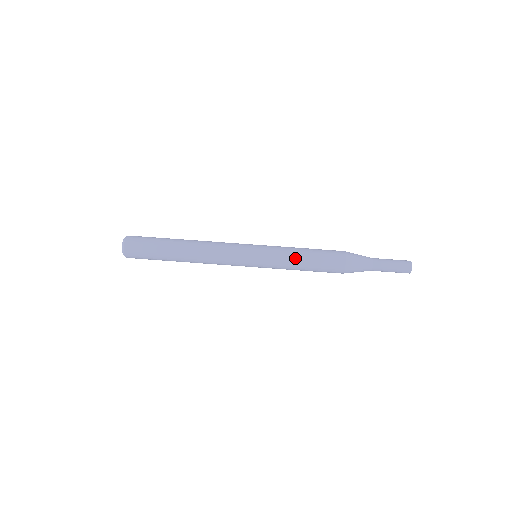
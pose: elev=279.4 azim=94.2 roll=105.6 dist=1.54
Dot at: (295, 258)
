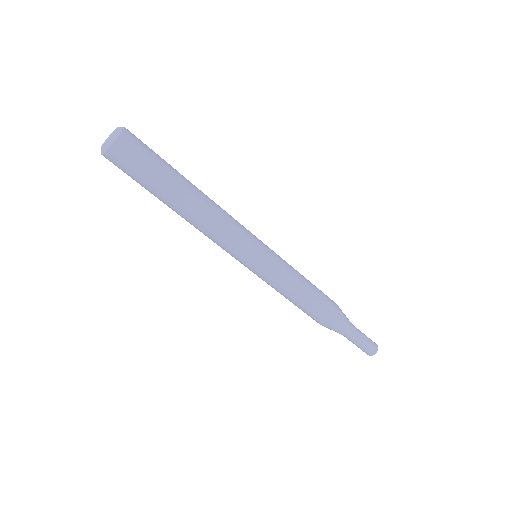
Dot at: (290, 292)
